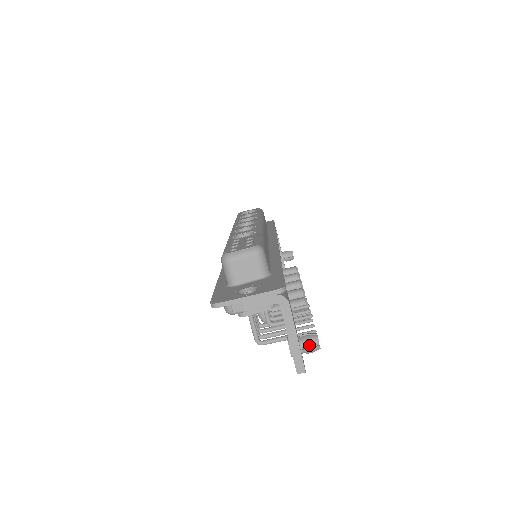
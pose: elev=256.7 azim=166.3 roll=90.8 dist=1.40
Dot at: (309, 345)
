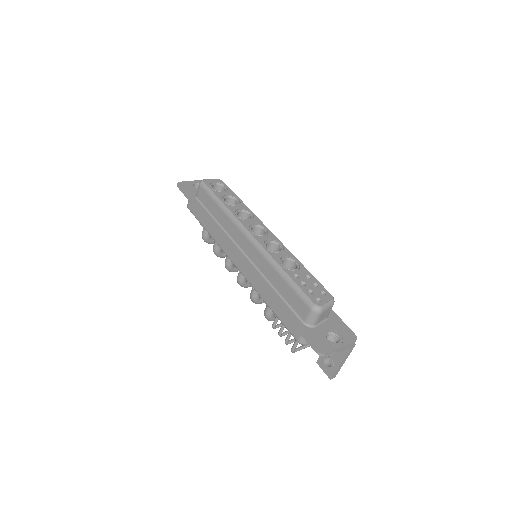
Dot at: occluded
